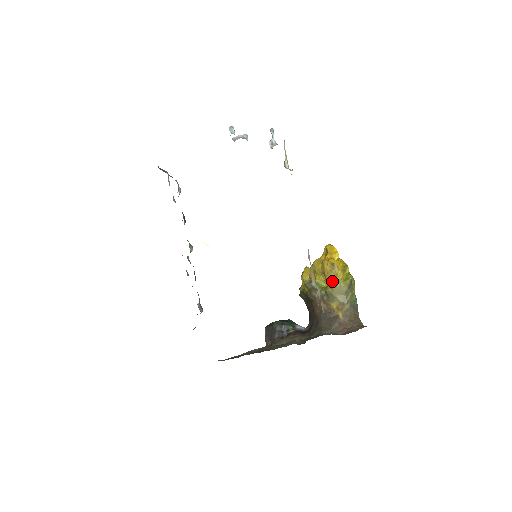
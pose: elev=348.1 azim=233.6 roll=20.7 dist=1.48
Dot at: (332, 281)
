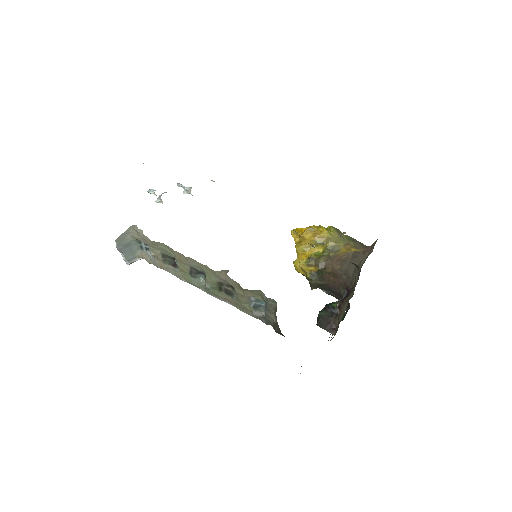
Dot at: (323, 238)
